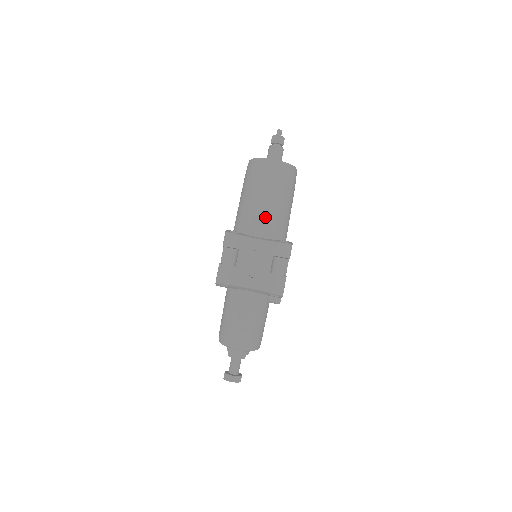
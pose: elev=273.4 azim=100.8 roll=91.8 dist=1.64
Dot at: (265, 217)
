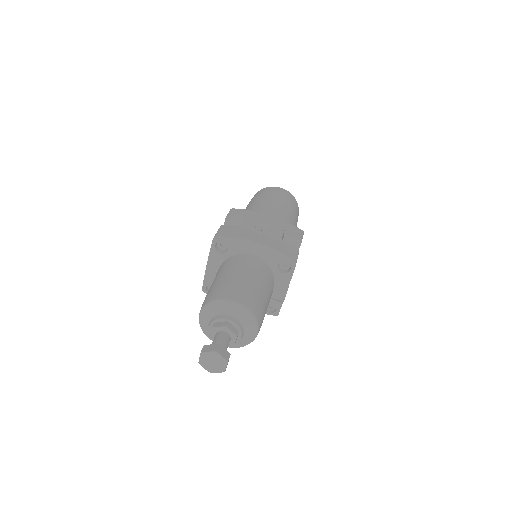
Dot at: (274, 211)
